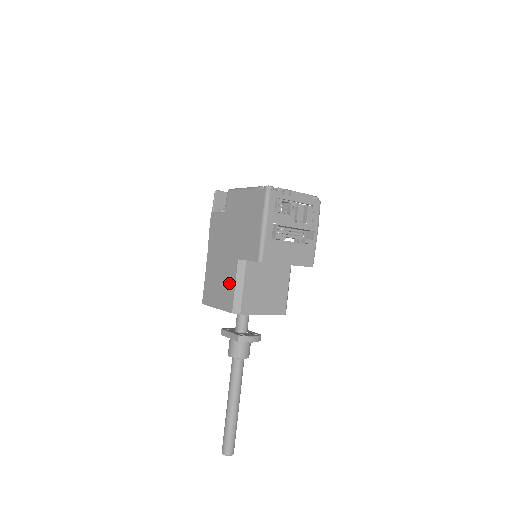
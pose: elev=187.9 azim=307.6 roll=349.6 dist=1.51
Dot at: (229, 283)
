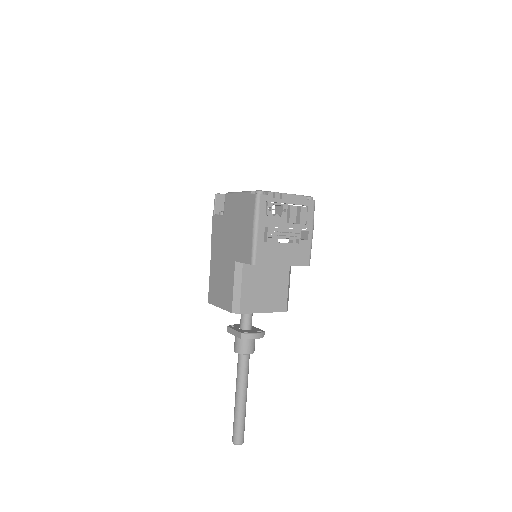
Dot at: (229, 284)
